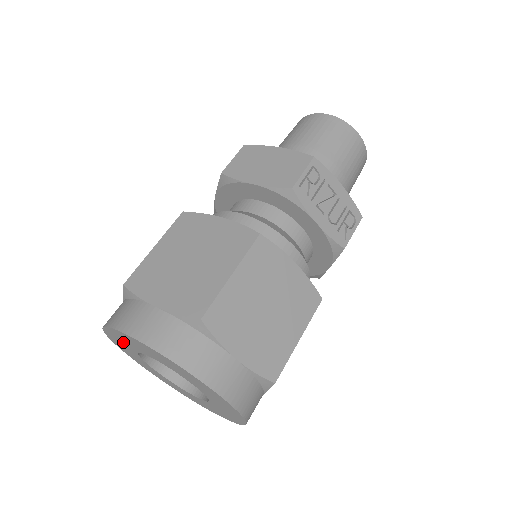
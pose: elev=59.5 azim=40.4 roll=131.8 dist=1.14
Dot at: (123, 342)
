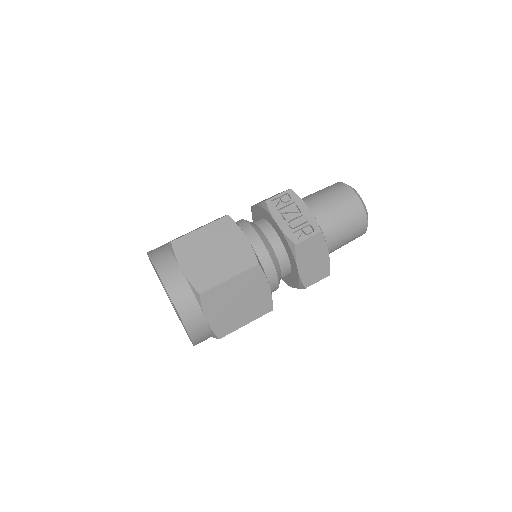
Dot at: occluded
